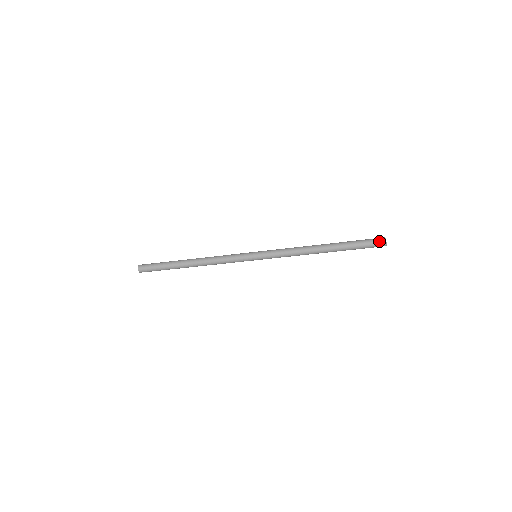
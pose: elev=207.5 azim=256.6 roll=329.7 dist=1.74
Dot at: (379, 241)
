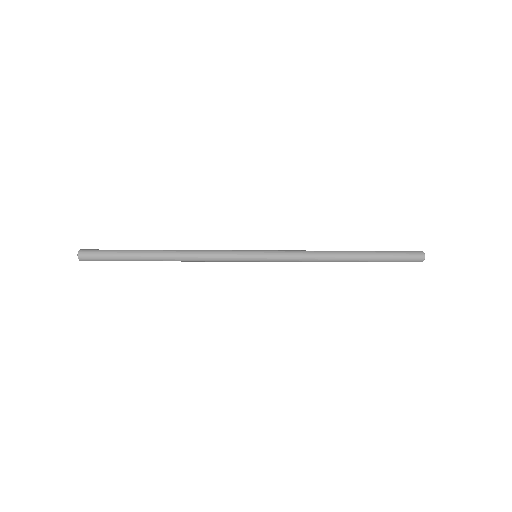
Dot at: (416, 261)
